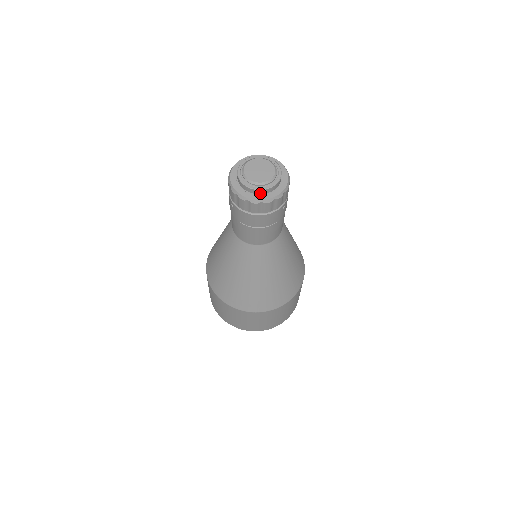
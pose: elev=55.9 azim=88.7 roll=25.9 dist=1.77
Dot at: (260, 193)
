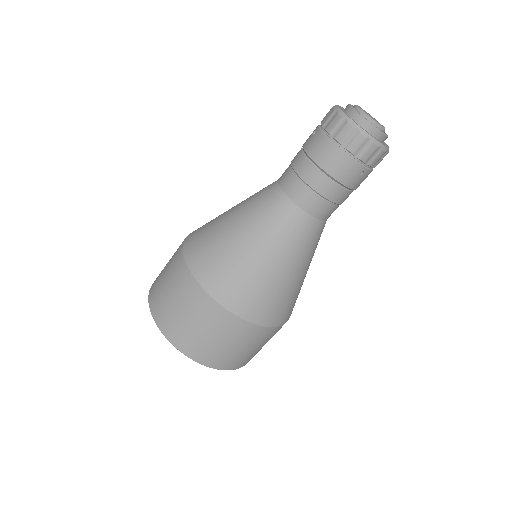
Dot at: (361, 125)
